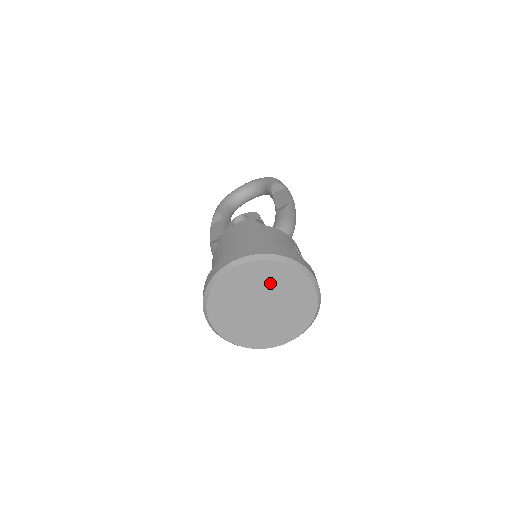
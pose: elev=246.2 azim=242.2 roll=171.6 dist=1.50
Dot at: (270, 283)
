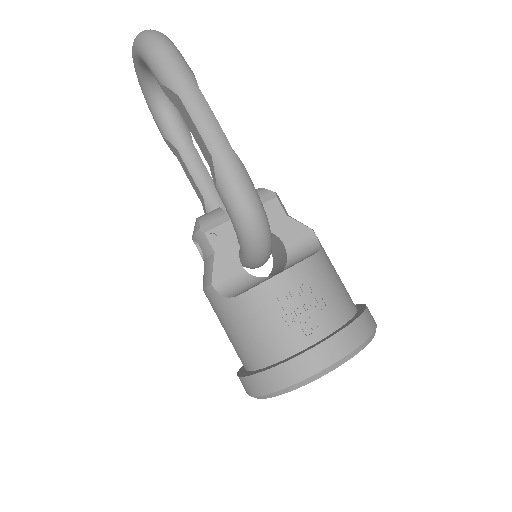
Dot at: occluded
